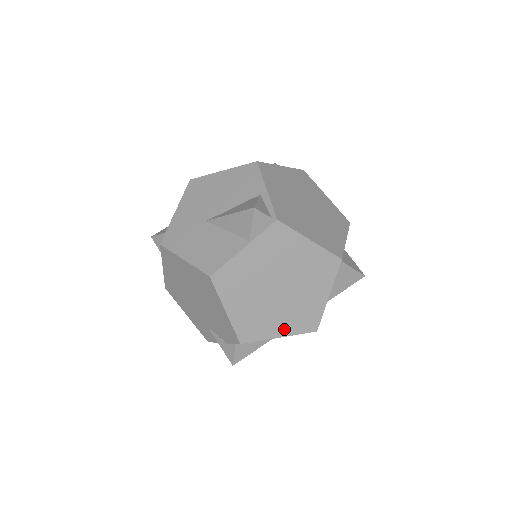
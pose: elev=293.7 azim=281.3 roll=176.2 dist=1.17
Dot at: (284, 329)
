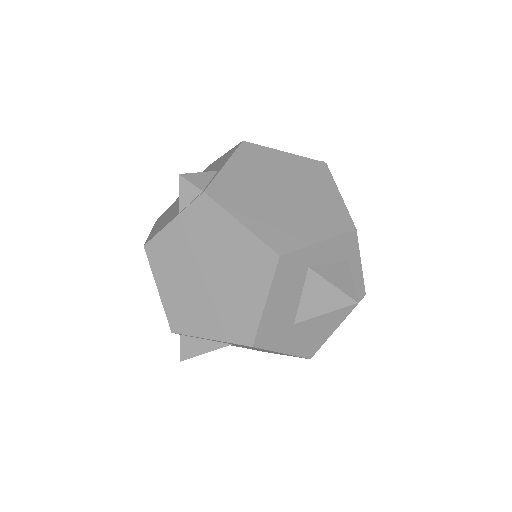
Dot at: (215, 330)
